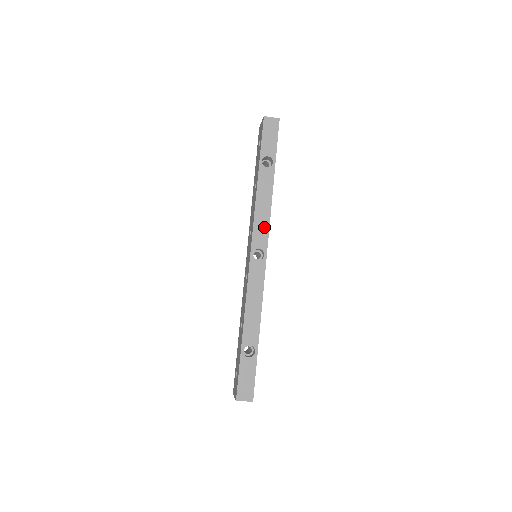
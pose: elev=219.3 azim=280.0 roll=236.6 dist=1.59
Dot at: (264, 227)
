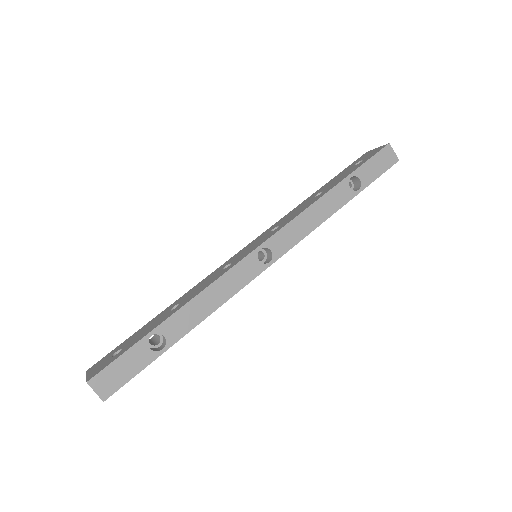
Dot at: (295, 236)
